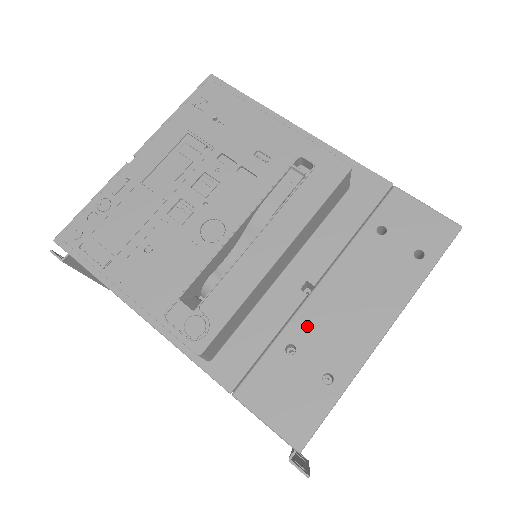
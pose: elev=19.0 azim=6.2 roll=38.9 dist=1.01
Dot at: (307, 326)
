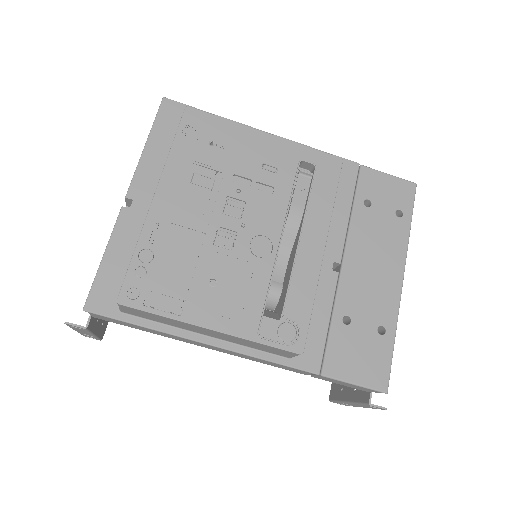
Dot at: (350, 297)
